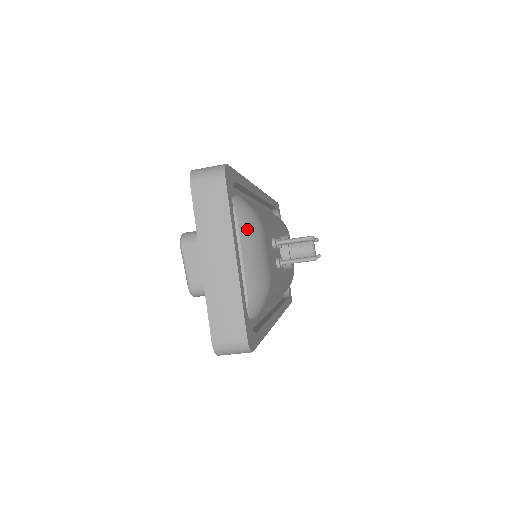
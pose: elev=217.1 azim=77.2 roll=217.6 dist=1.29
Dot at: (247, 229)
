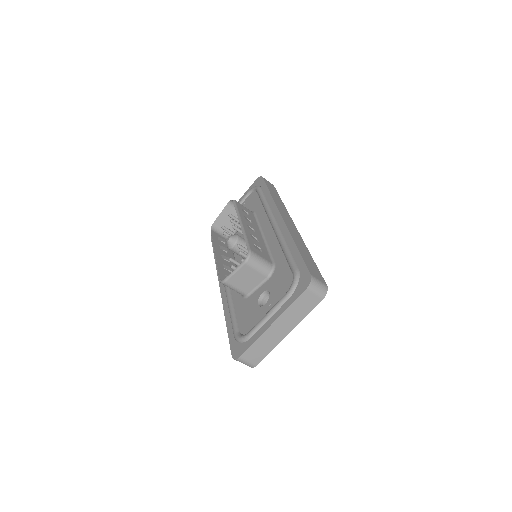
Dot at: occluded
